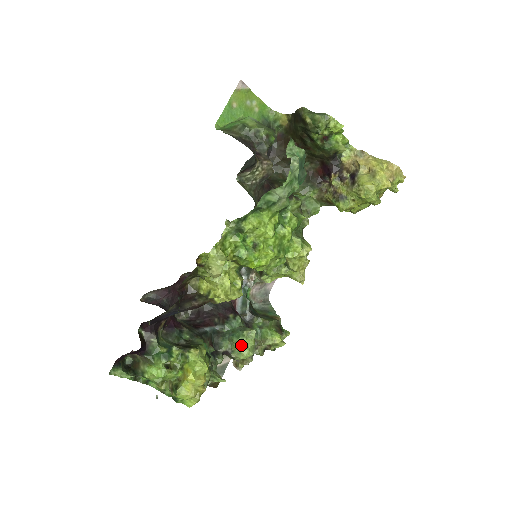
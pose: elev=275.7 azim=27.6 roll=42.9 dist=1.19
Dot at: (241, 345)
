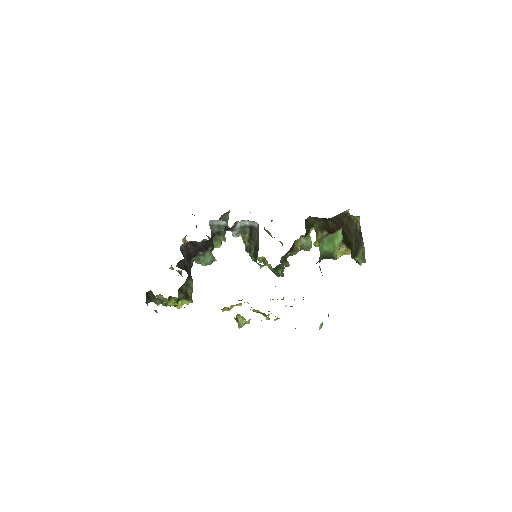
Dot at: occluded
